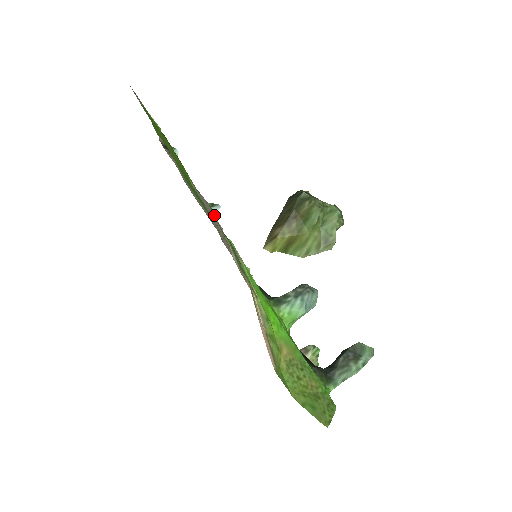
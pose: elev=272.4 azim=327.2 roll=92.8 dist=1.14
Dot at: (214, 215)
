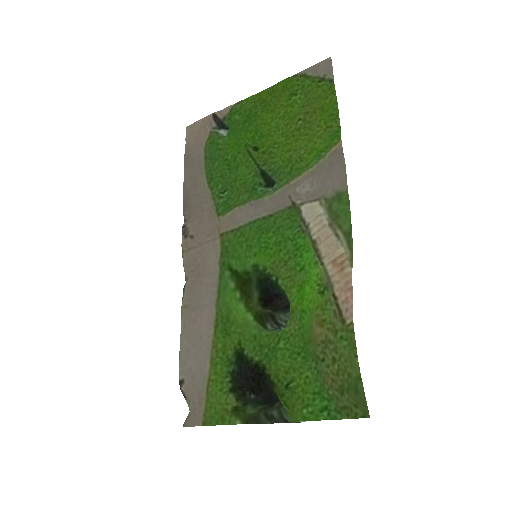
Dot at: (272, 190)
